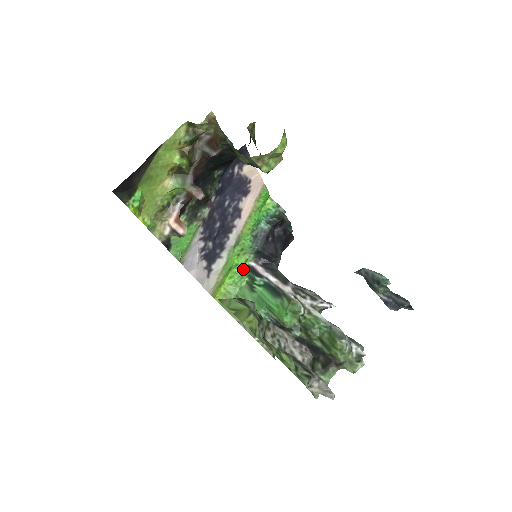
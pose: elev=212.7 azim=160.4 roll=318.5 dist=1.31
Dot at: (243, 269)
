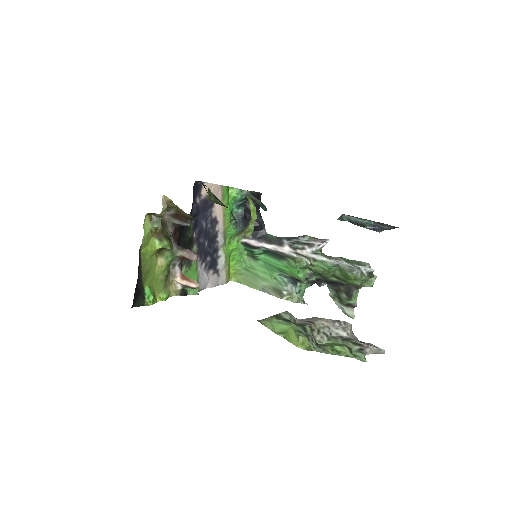
Dot at: (239, 248)
